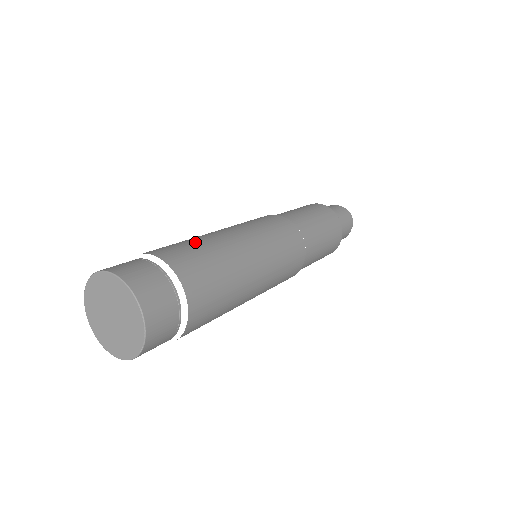
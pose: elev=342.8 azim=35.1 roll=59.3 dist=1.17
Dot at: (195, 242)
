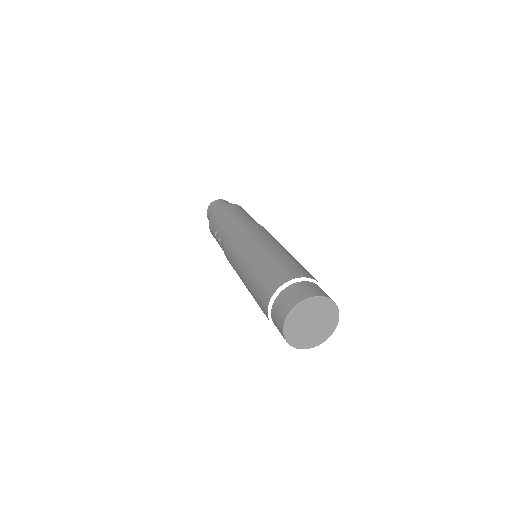
Dot at: (260, 274)
